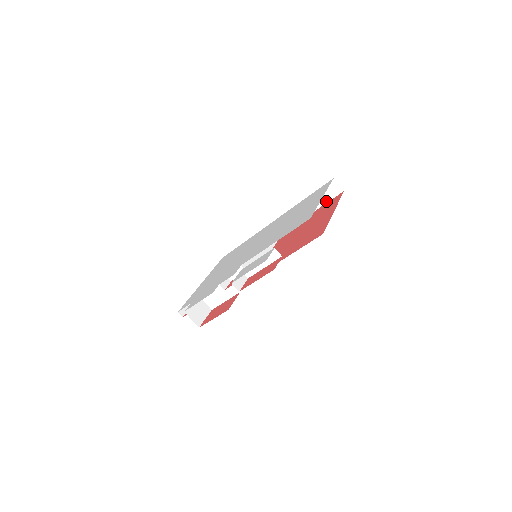
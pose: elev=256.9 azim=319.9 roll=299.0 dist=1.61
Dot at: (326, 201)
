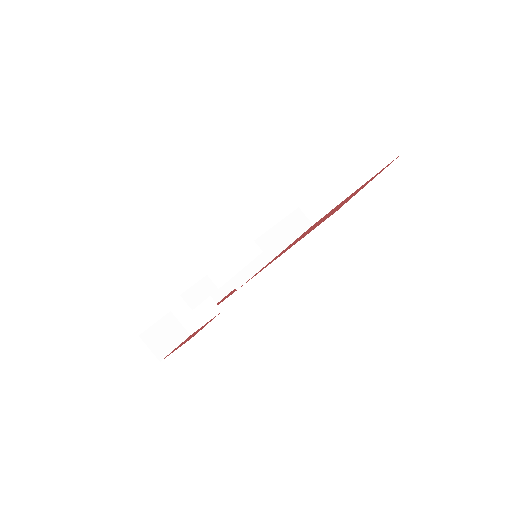
Dot at: (375, 171)
